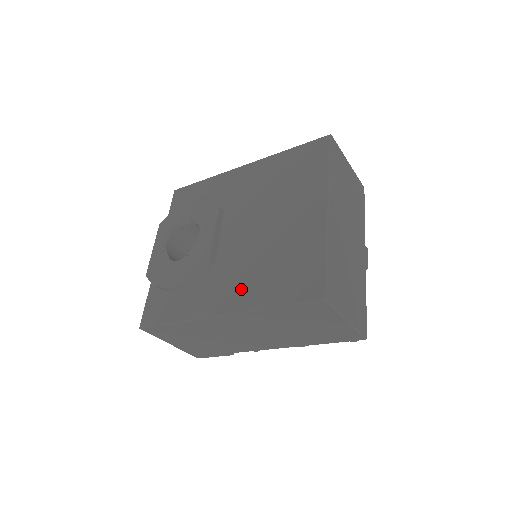
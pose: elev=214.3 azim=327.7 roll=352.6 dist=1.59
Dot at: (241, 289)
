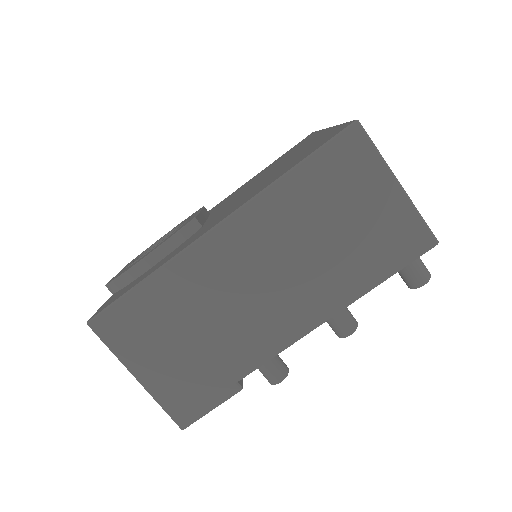
Dot at: (242, 201)
